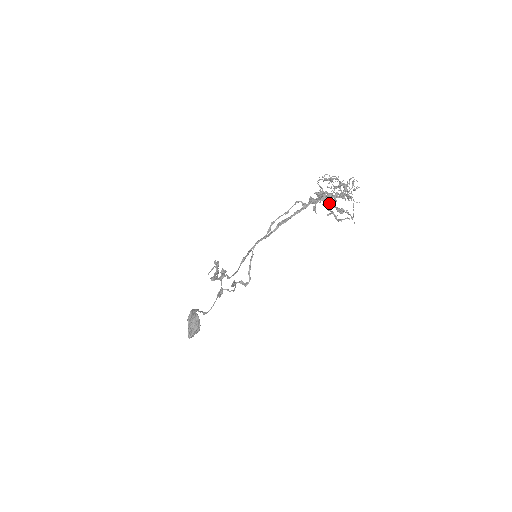
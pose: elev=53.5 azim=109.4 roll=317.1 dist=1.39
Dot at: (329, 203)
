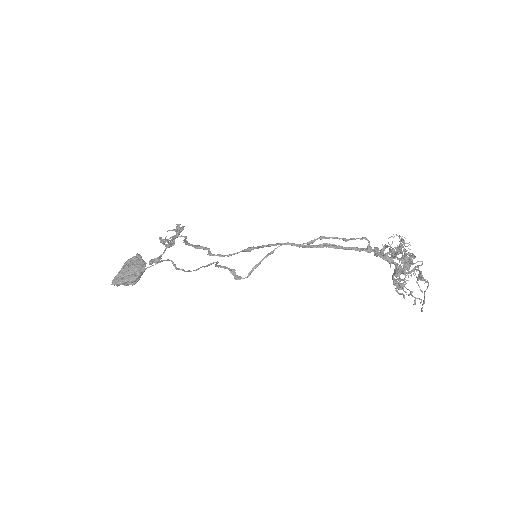
Dot at: (400, 268)
